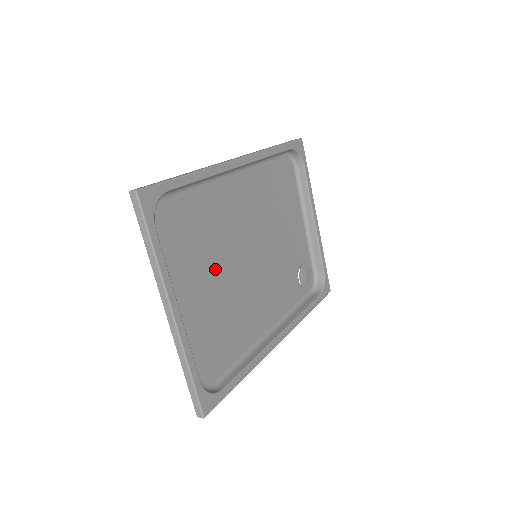
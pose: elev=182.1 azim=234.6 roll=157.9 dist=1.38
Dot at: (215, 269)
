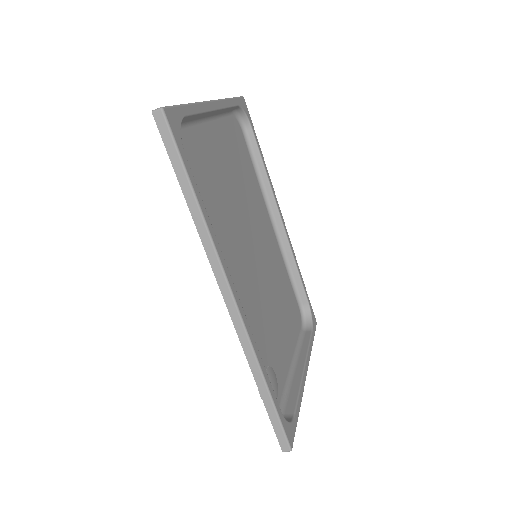
Dot at: (234, 187)
